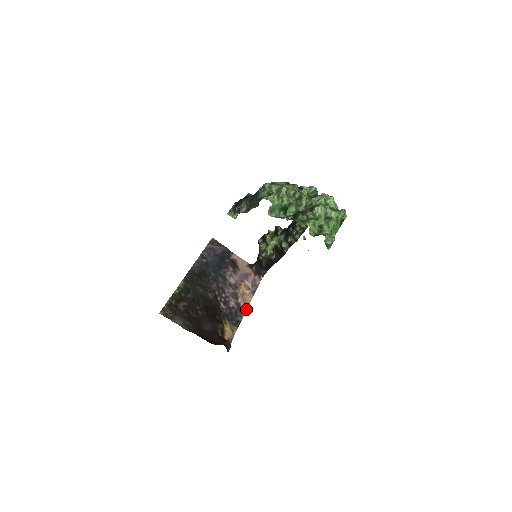
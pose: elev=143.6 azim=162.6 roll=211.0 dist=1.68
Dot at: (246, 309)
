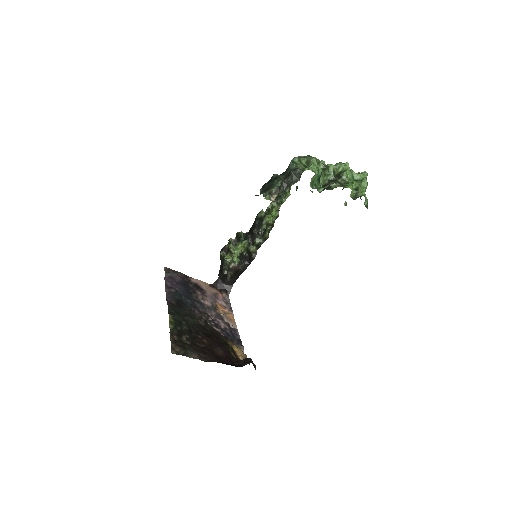
Dot at: (236, 327)
